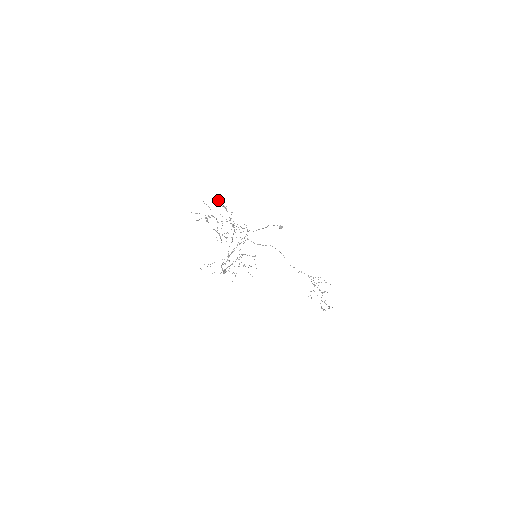
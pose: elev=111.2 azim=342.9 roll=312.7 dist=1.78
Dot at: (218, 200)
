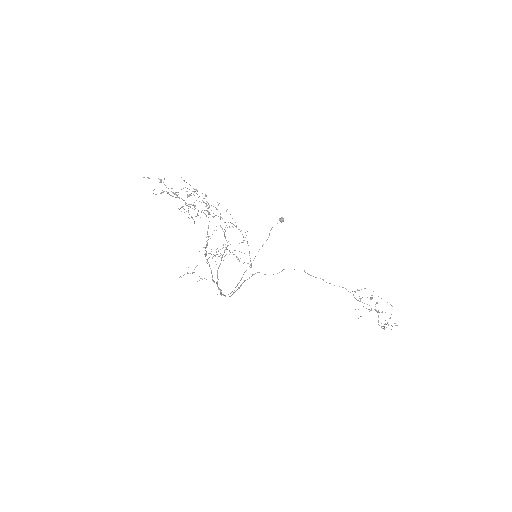
Dot at: (183, 180)
